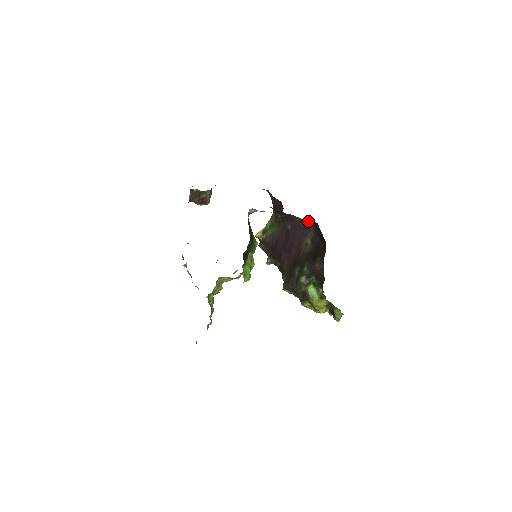
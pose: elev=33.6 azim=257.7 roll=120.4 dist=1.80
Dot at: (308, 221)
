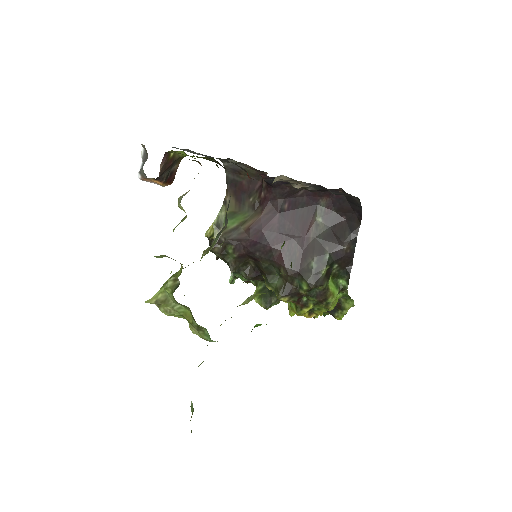
Dot at: (322, 191)
